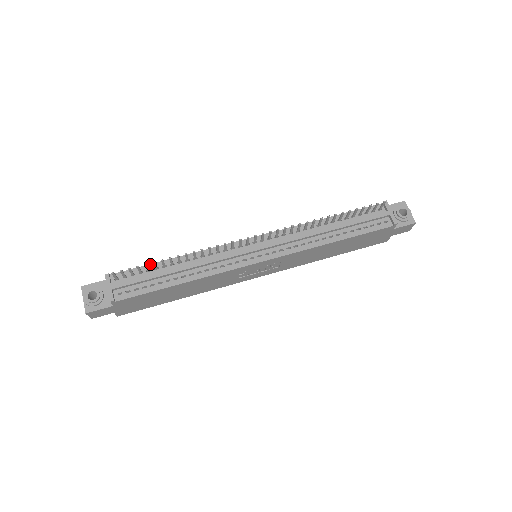
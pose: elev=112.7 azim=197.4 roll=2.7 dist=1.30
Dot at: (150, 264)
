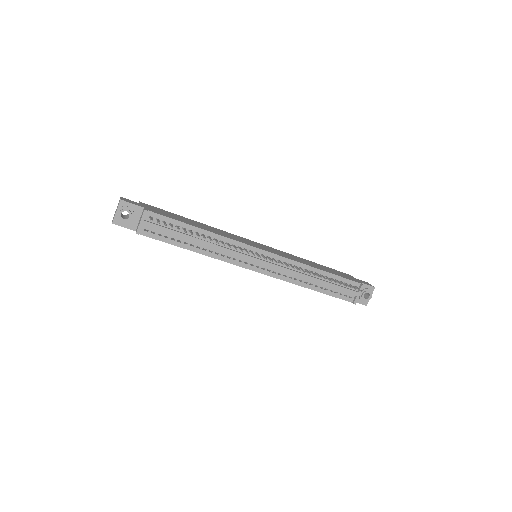
Dot at: (182, 222)
